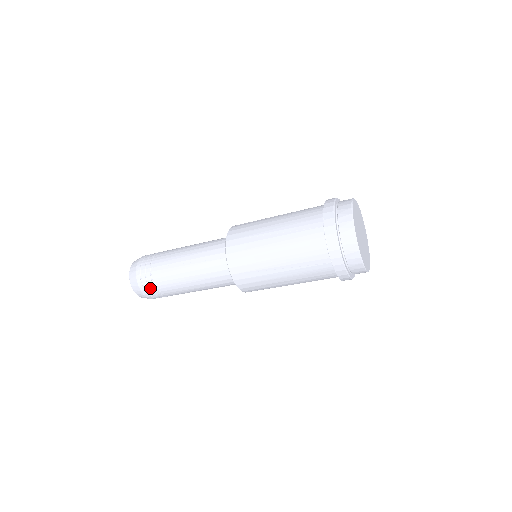
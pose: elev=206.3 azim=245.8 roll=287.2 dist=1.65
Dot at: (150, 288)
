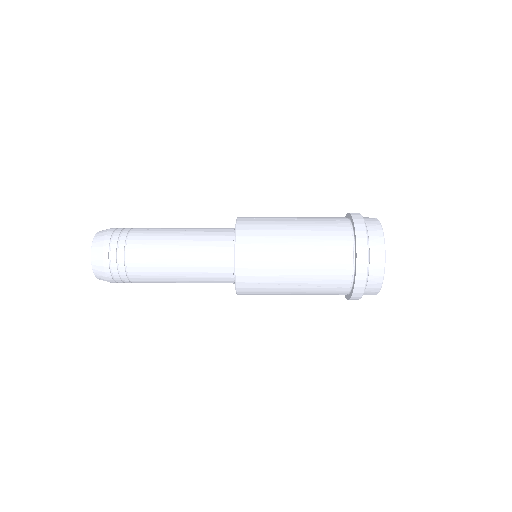
Dot at: (120, 275)
